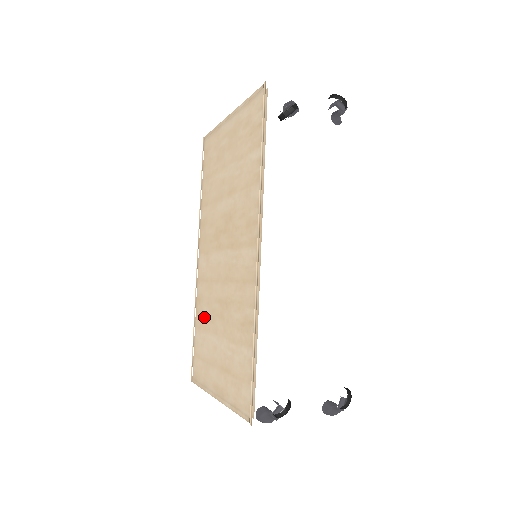
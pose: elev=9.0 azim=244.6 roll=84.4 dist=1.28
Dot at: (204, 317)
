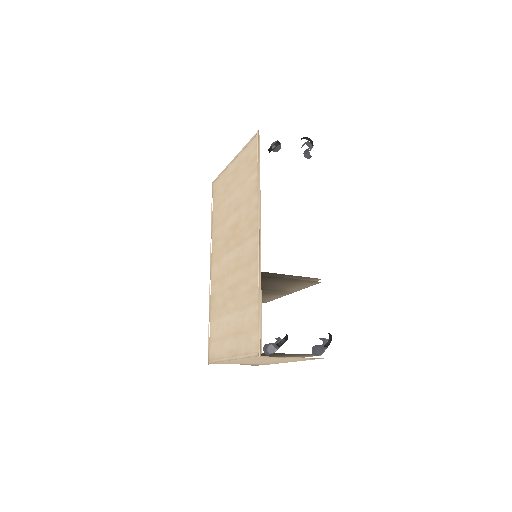
Dot at: (218, 307)
